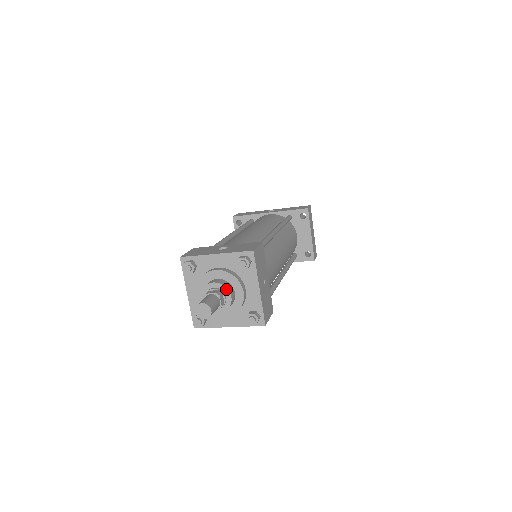
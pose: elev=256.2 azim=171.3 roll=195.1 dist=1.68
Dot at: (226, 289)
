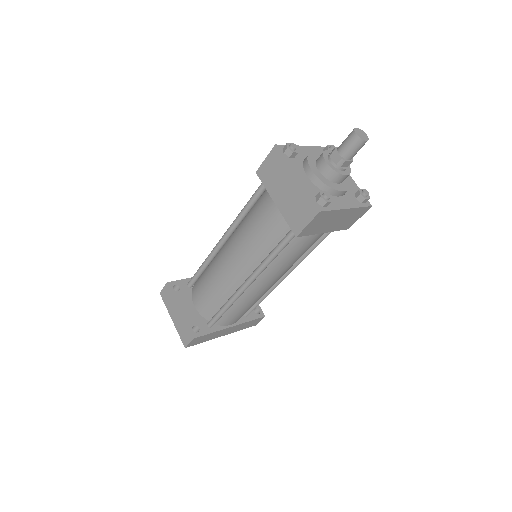
Dot at: occluded
